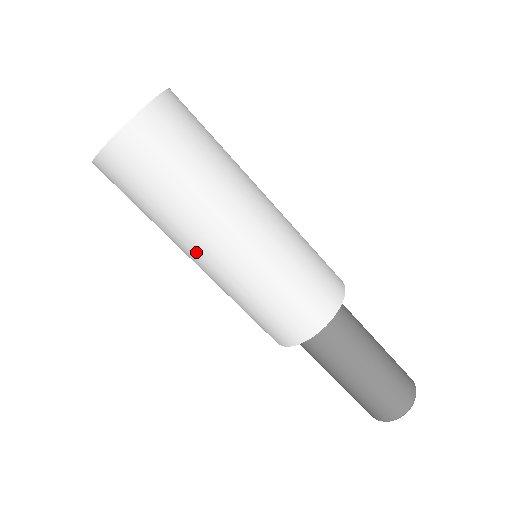
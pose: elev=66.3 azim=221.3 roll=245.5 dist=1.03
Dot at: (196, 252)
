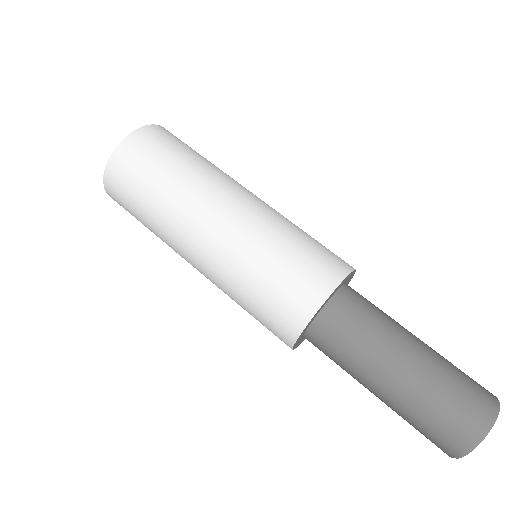
Dot at: (220, 196)
